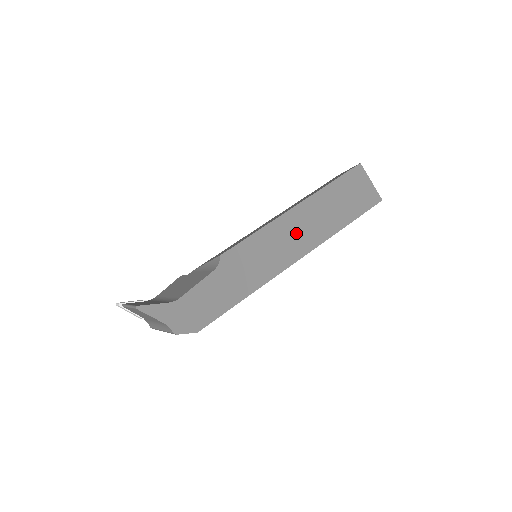
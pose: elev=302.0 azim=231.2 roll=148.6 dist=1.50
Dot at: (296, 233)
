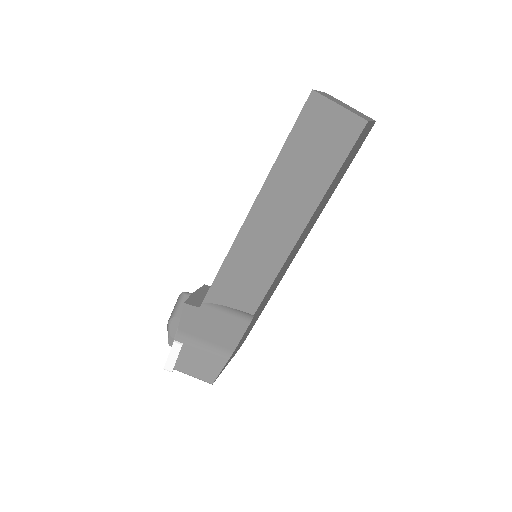
Dot at: (303, 238)
